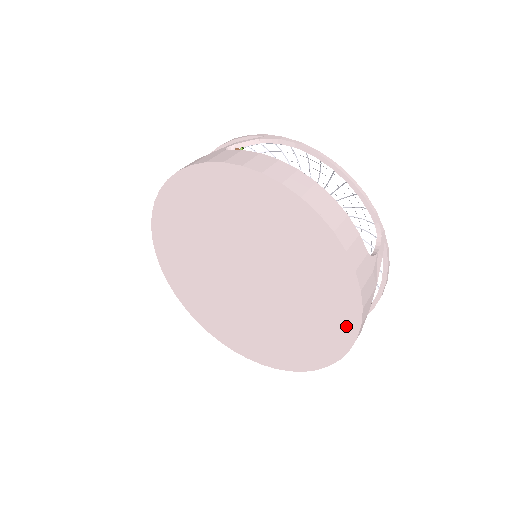
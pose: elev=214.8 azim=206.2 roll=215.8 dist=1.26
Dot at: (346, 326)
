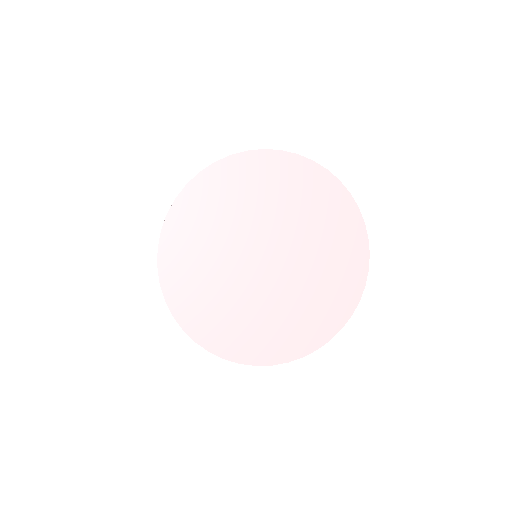
Dot at: (357, 233)
